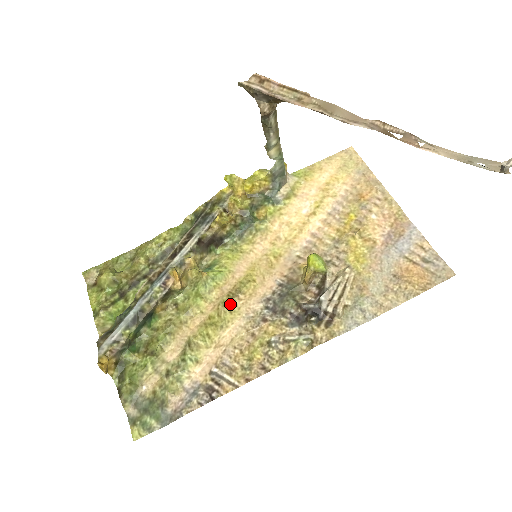
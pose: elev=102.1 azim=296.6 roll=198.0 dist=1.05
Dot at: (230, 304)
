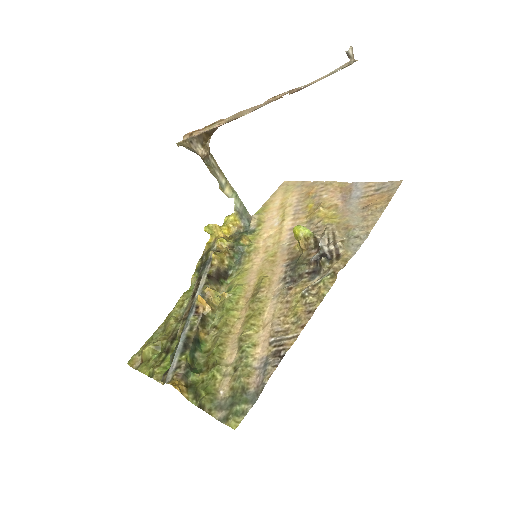
Dot at: (257, 298)
